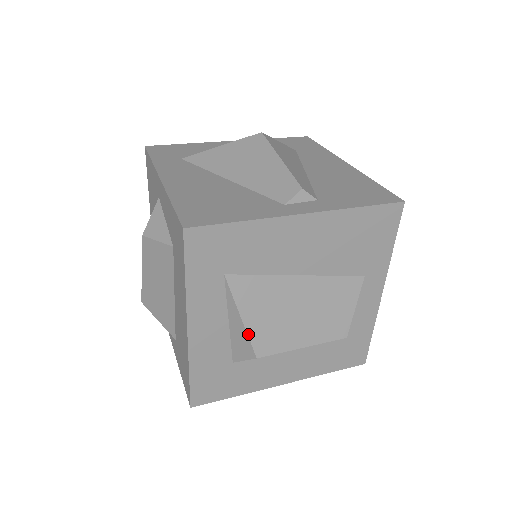
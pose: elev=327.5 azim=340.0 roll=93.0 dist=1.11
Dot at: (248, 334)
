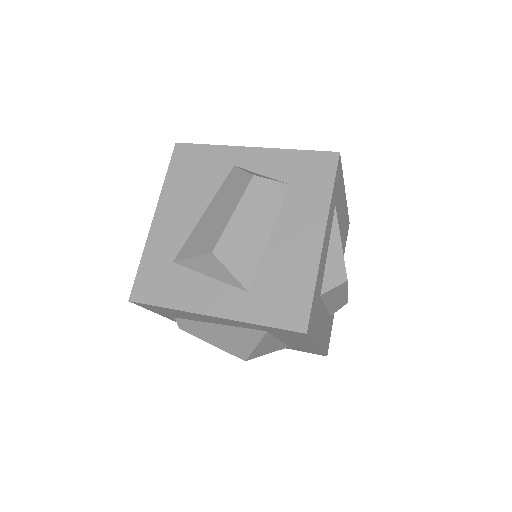
Dot at: occluded
